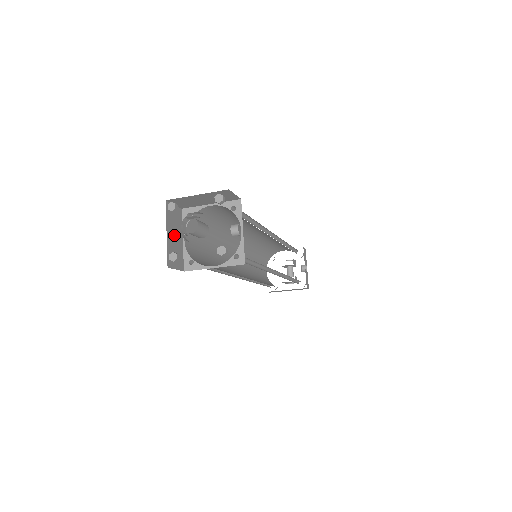
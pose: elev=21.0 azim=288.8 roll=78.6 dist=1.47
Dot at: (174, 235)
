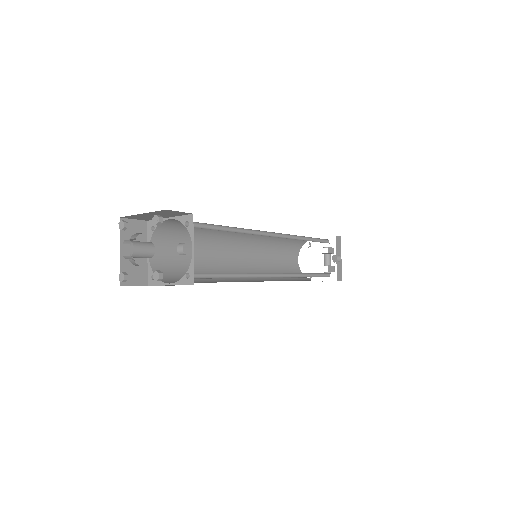
Dot at: occluded
